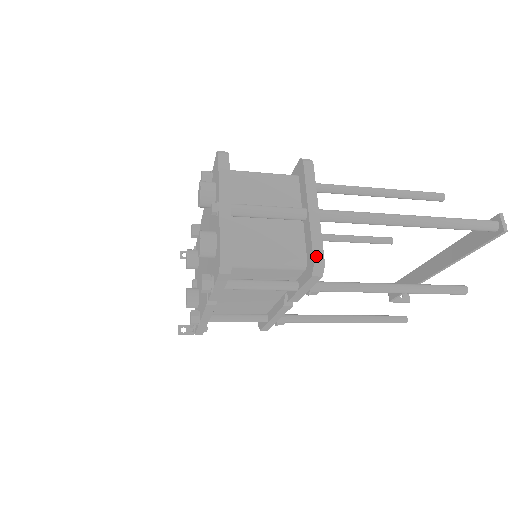
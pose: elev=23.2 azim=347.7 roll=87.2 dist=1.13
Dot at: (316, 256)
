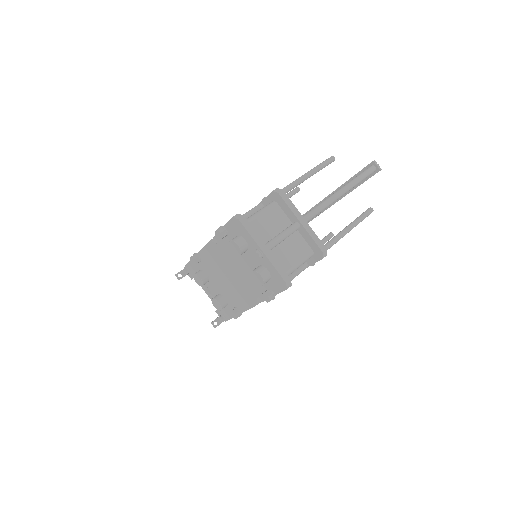
Dot at: (321, 247)
